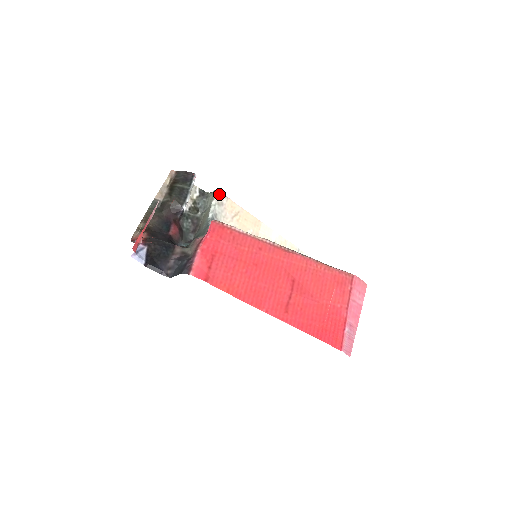
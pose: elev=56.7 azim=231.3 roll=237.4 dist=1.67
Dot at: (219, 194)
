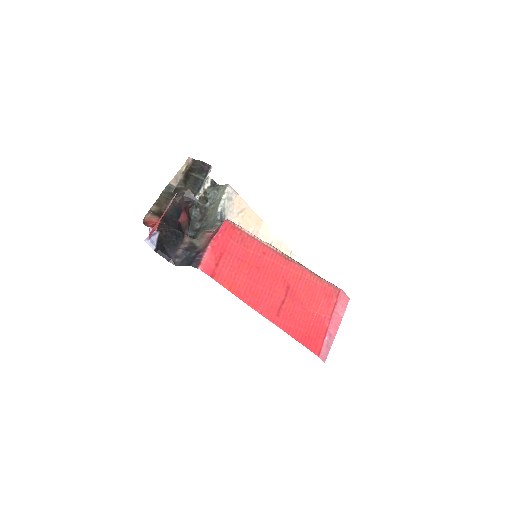
Dot at: (230, 189)
